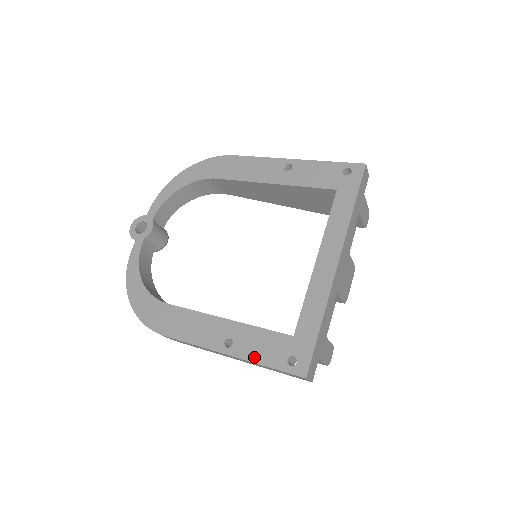
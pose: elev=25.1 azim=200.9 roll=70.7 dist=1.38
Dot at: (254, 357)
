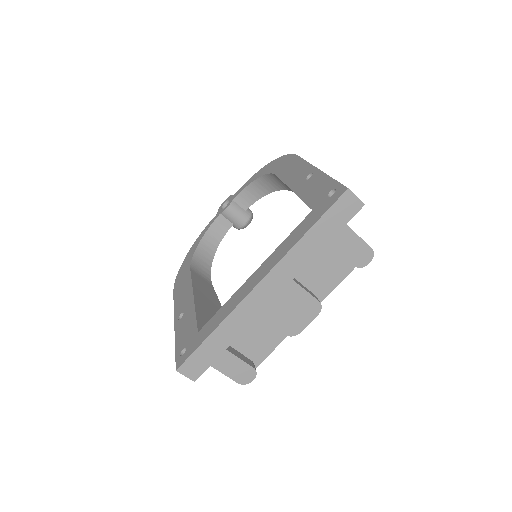
Dot at: (178, 335)
